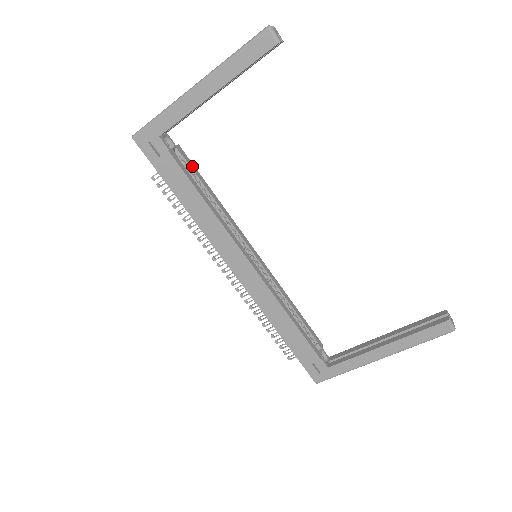
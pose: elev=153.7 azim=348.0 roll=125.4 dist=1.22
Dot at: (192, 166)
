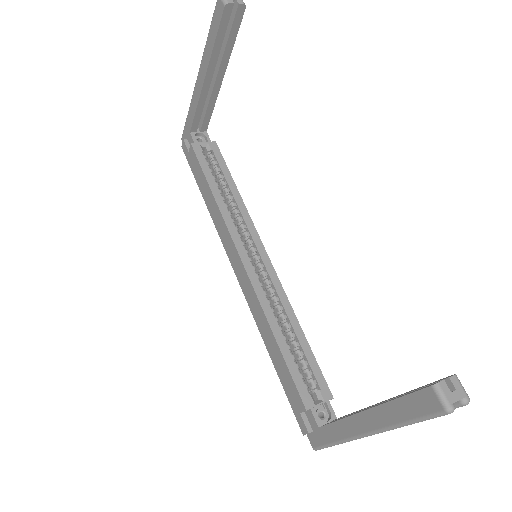
Dot at: (221, 161)
